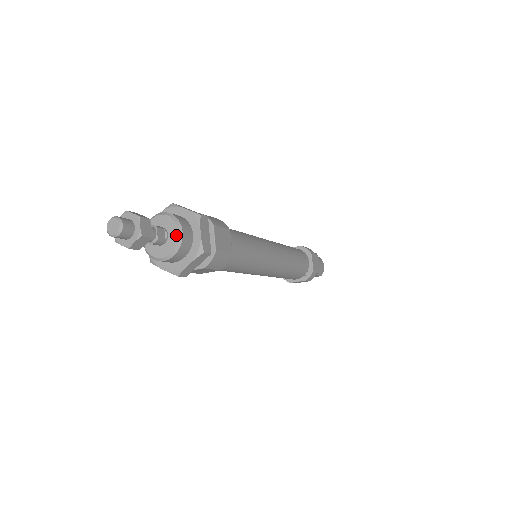
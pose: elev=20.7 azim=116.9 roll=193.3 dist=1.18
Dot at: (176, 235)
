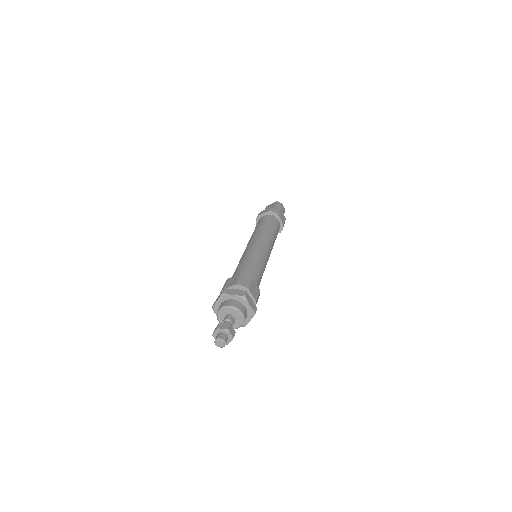
Dot at: (240, 316)
